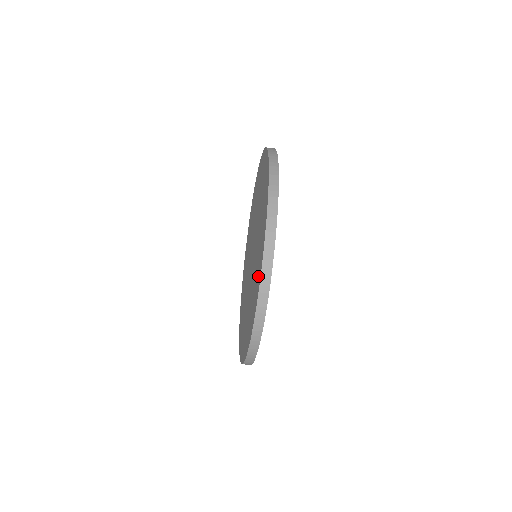
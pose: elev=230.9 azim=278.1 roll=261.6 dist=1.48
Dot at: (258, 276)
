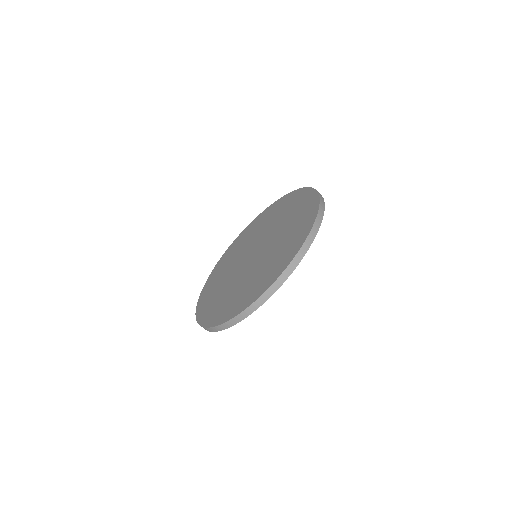
Dot at: (307, 218)
